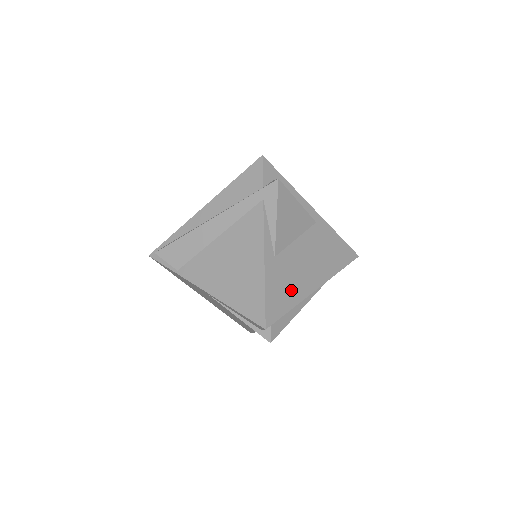
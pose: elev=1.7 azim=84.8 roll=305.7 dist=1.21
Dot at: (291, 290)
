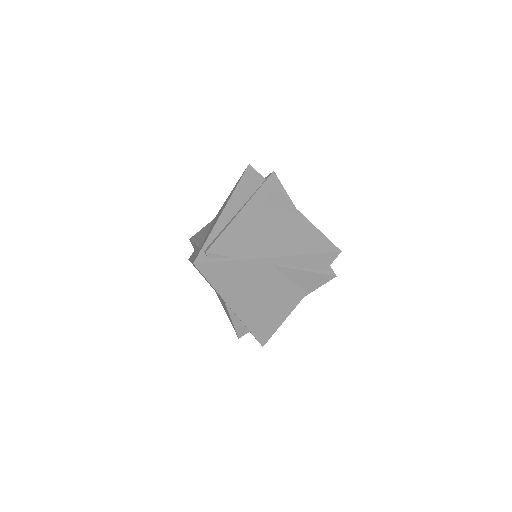
Dot at: occluded
